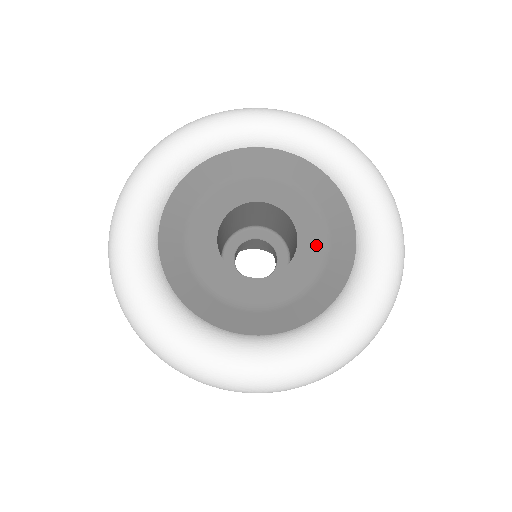
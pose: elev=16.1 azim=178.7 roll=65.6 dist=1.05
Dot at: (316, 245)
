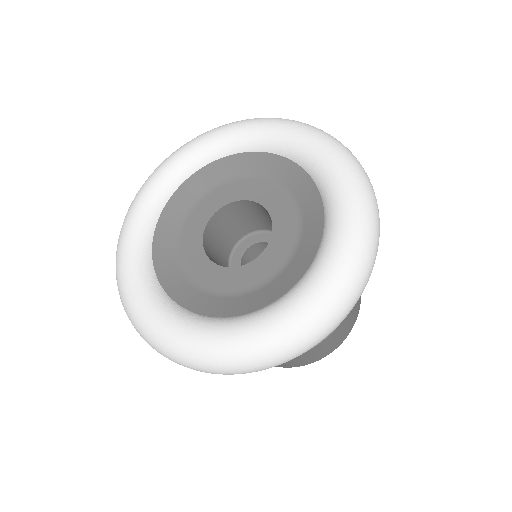
Dot at: (289, 234)
